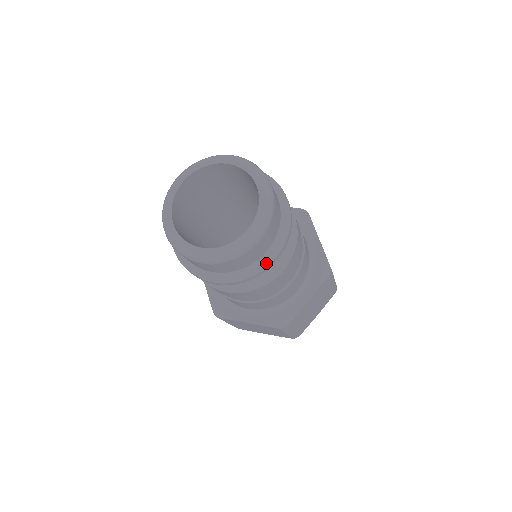
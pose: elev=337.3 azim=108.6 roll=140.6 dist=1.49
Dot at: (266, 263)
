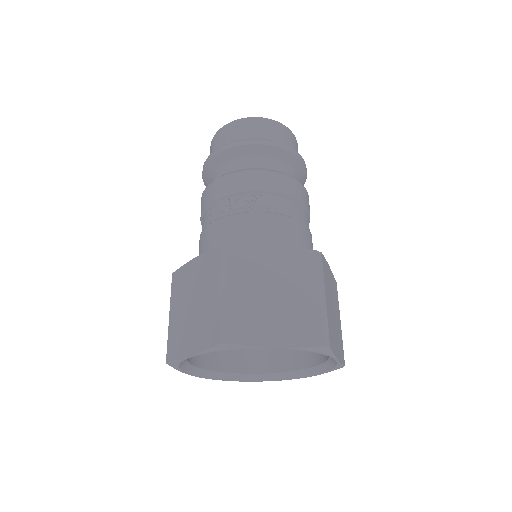
Dot at: occluded
